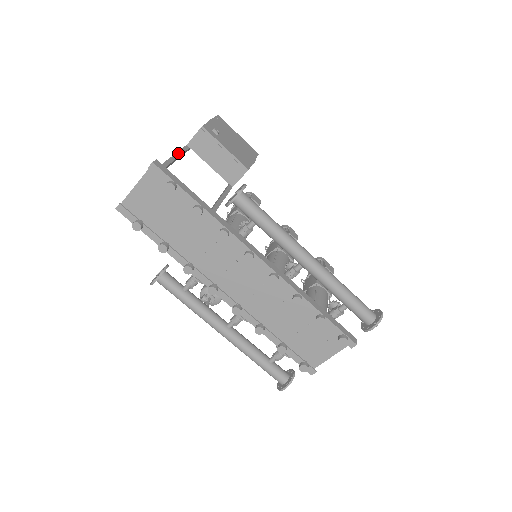
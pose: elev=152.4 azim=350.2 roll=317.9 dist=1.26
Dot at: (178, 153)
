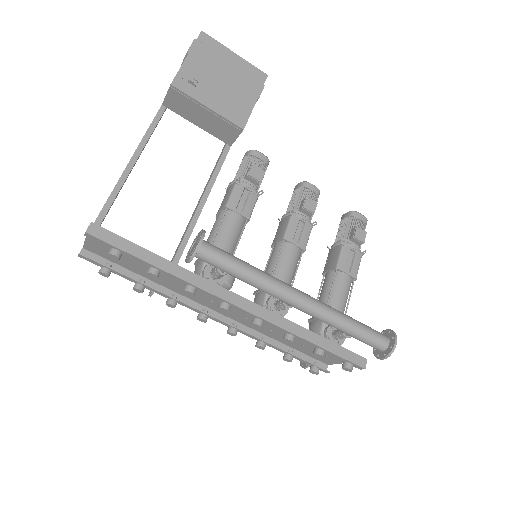
Dot at: (147, 133)
